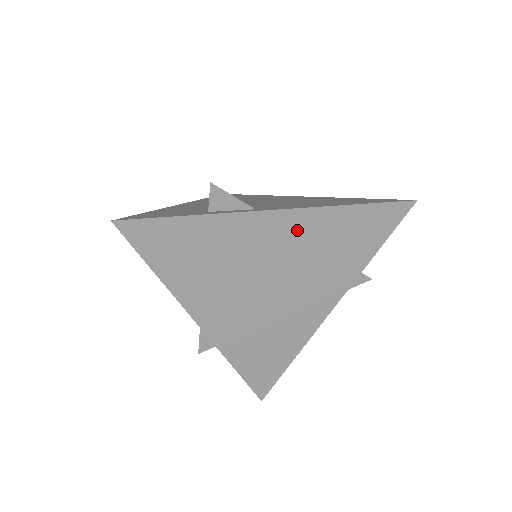
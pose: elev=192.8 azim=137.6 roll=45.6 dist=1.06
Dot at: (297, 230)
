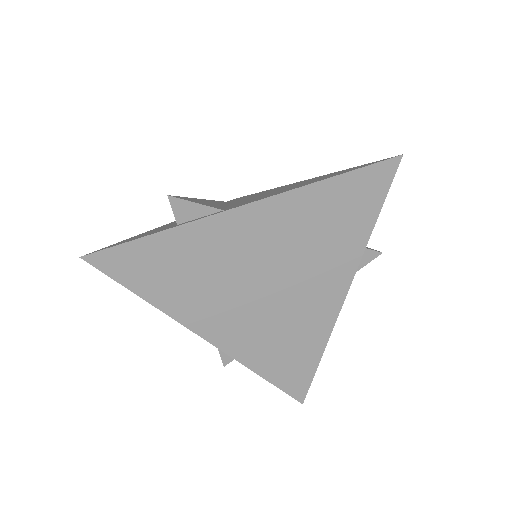
Dot at: (273, 221)
